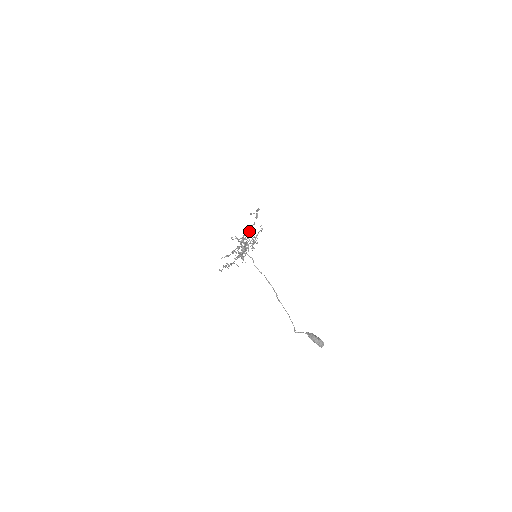
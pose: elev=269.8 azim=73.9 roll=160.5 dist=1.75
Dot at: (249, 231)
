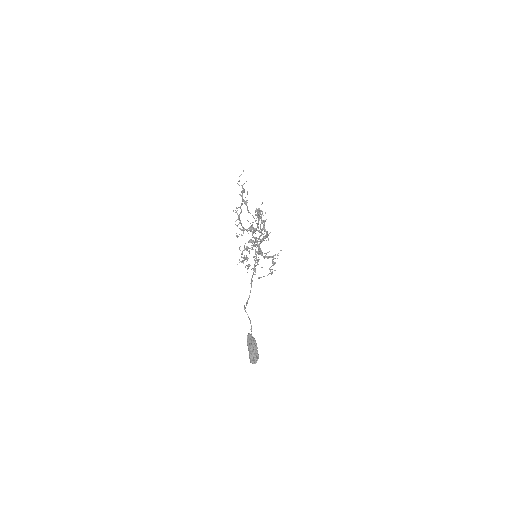
Dot at: (262, 252)
